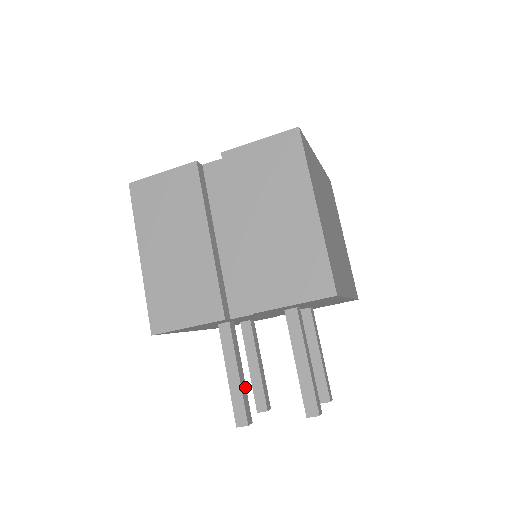
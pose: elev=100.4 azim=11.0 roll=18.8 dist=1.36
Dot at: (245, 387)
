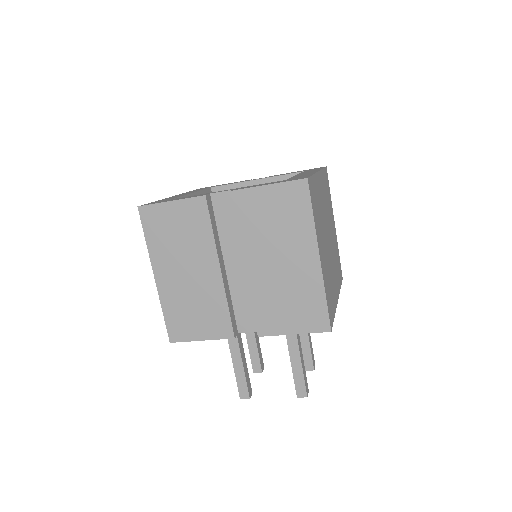
Dot at: (247, 368)
